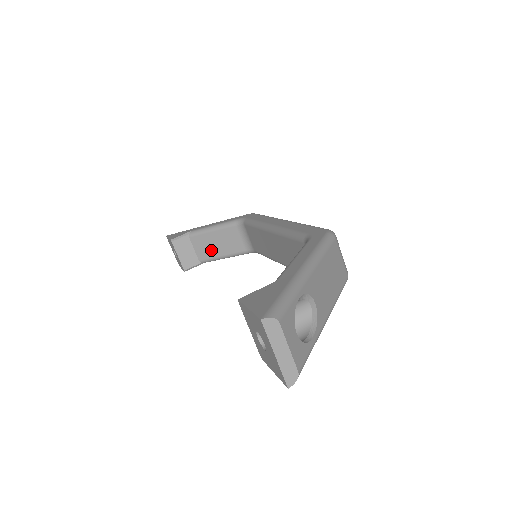
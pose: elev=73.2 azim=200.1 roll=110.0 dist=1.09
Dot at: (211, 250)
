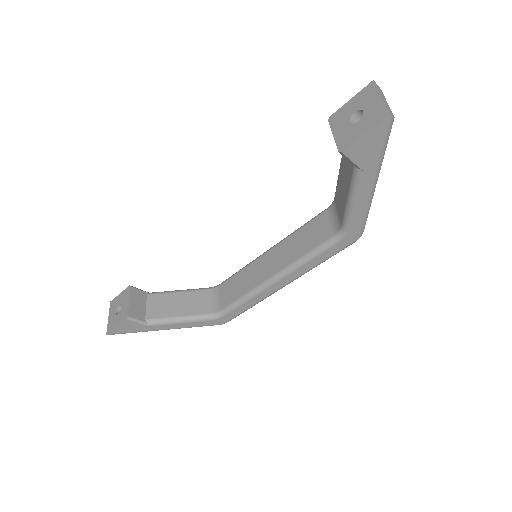
Dot at: (167, 309)
